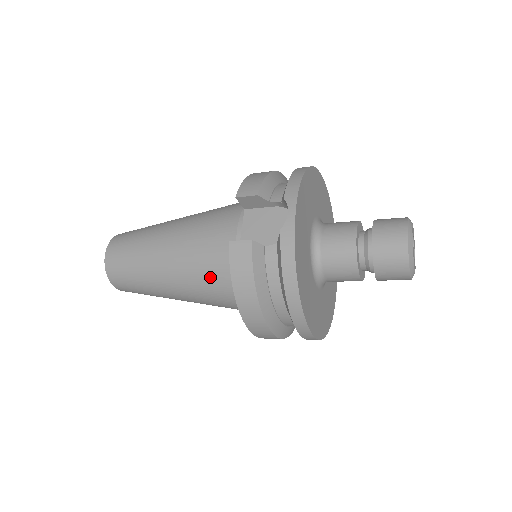
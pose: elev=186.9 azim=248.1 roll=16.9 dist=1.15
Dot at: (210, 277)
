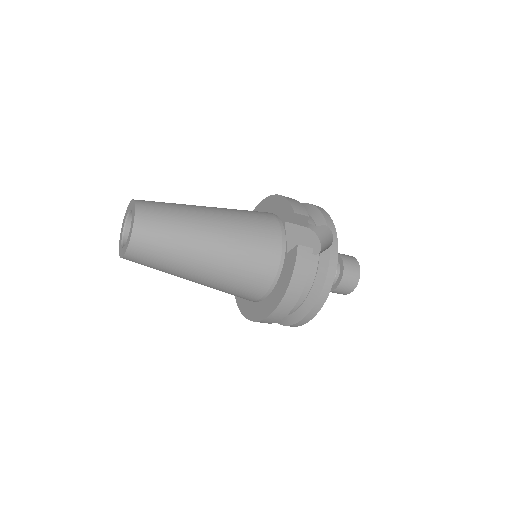
Dot at: (253, 266)
